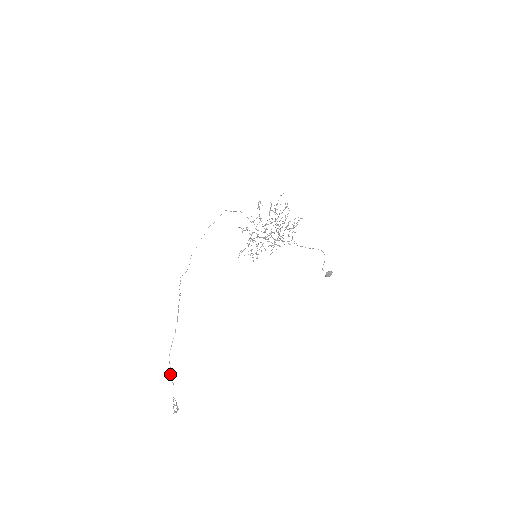
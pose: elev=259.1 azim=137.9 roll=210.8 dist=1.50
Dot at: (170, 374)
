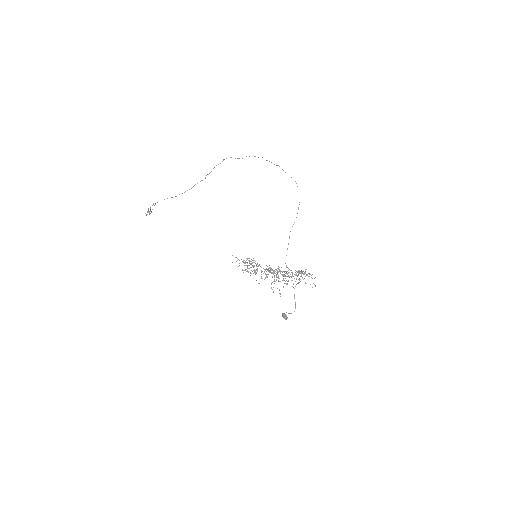
Dot at: occluded
